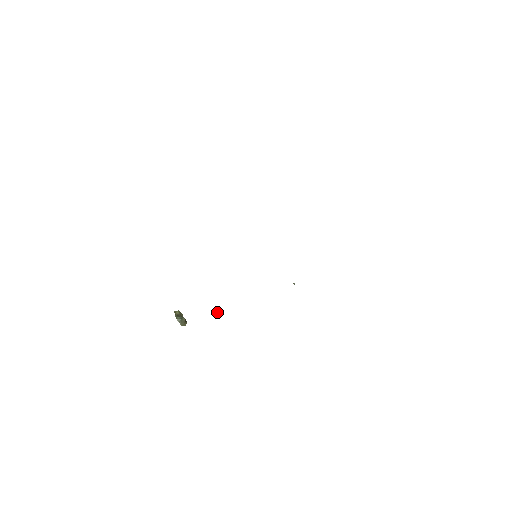
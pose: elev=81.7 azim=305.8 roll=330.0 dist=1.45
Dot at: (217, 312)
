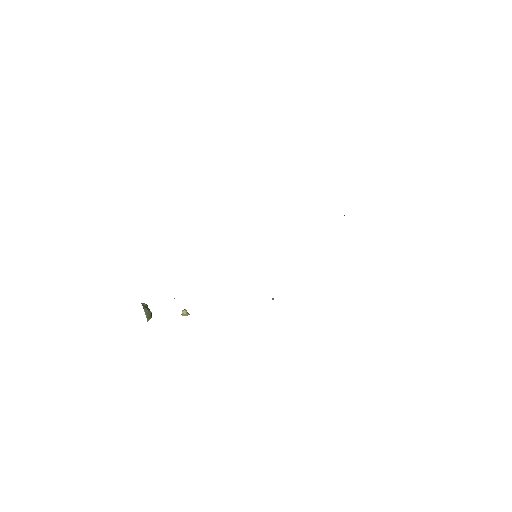
Dot at: (184, 315)
